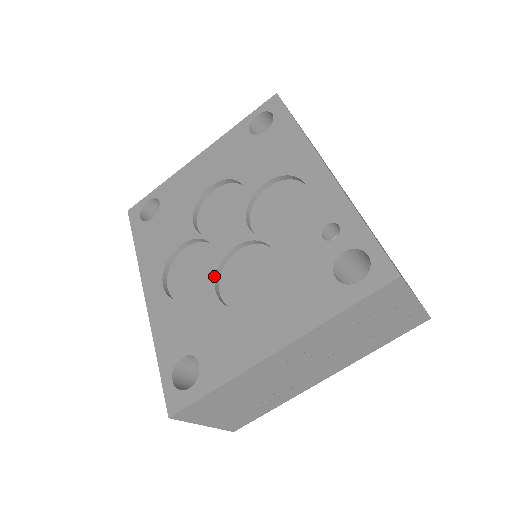
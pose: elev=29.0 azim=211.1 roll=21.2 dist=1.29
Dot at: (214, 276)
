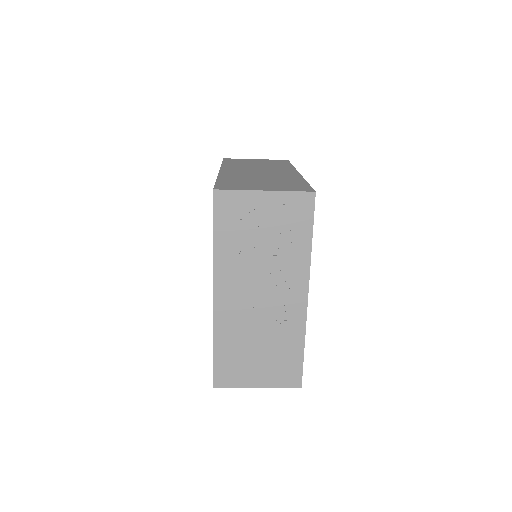
Dot at: occluded
